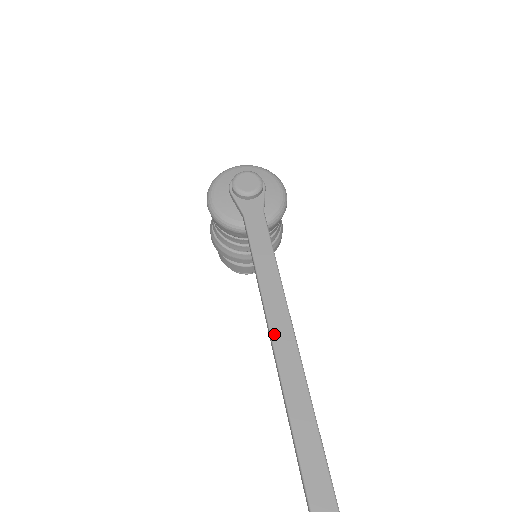
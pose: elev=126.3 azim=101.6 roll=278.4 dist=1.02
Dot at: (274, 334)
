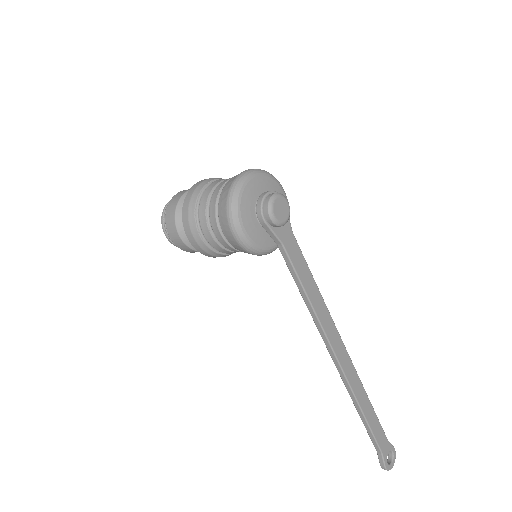
Dot at: (329, 337)
